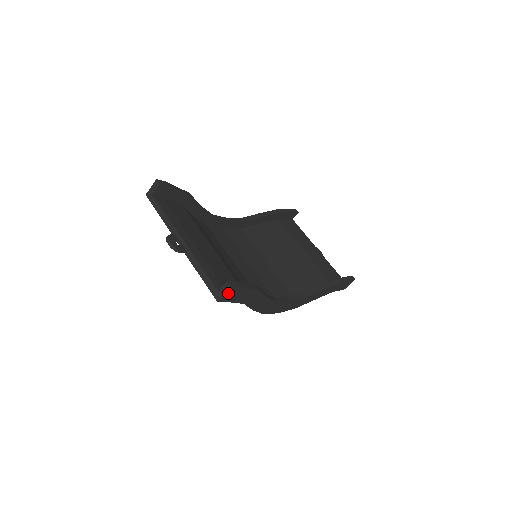
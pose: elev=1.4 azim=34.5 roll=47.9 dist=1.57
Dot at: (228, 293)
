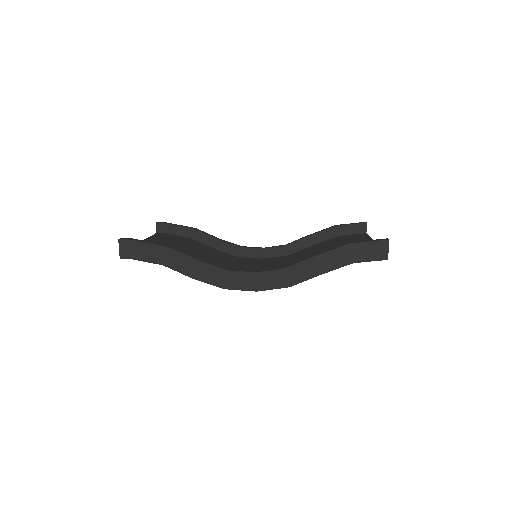
Dot at: (123, 248)
